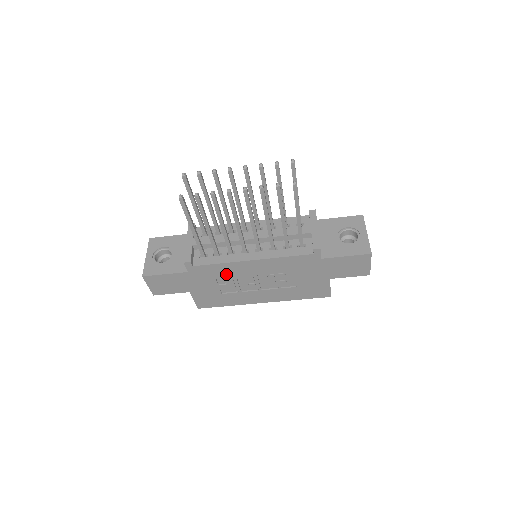
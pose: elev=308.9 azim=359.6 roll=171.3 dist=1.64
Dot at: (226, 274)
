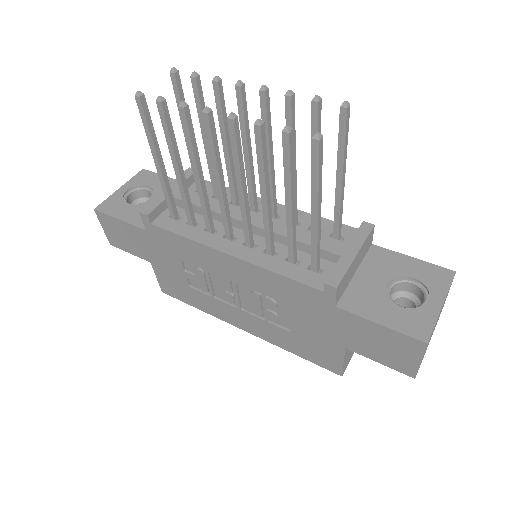
Dot at: (194, 259)
